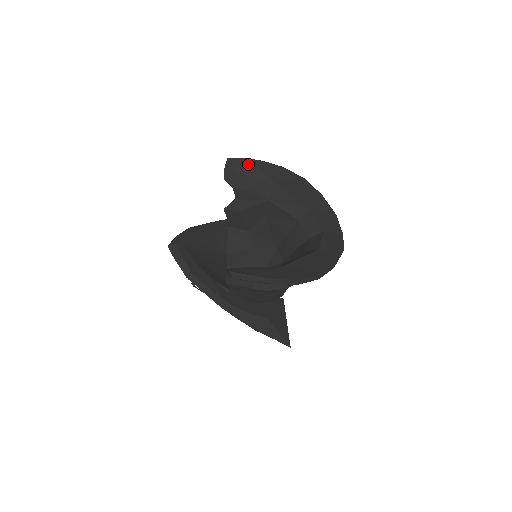
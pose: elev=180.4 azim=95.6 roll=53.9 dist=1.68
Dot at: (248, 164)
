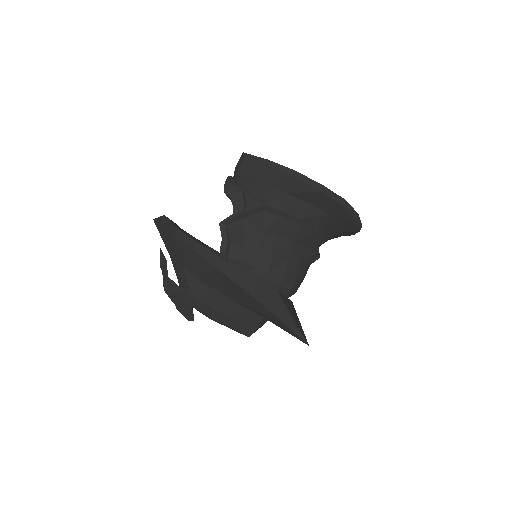
Dot at: occluded
